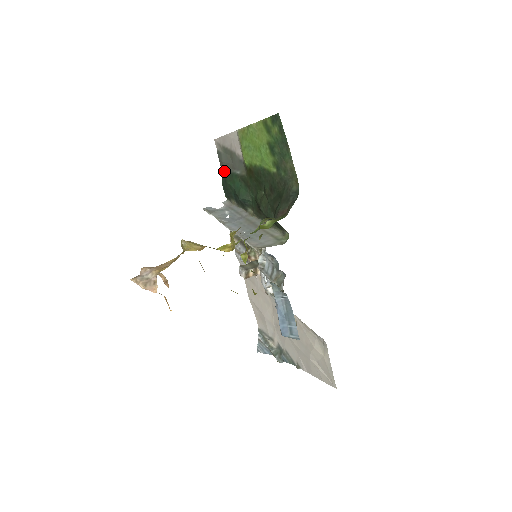
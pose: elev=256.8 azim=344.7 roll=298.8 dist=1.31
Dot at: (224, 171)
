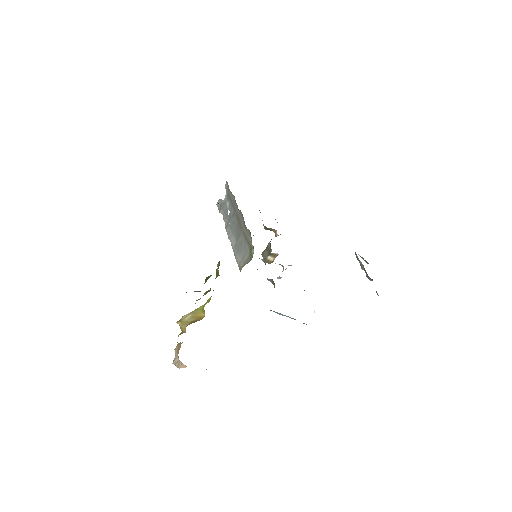
Dot at: occluded
